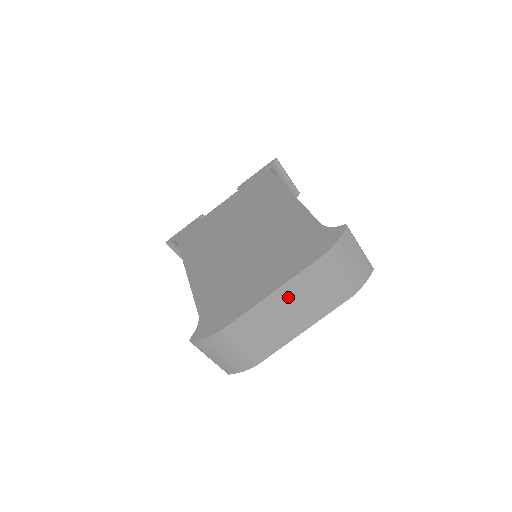
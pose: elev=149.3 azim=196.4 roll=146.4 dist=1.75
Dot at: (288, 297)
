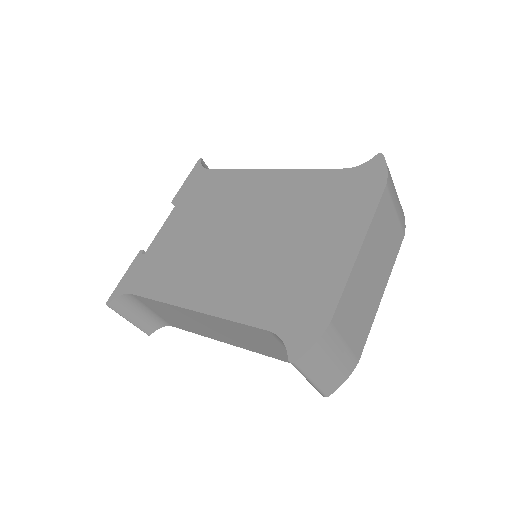
Dot at: (370, 250)
